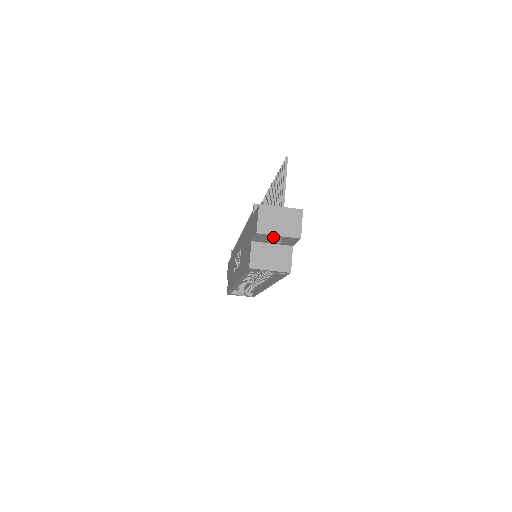
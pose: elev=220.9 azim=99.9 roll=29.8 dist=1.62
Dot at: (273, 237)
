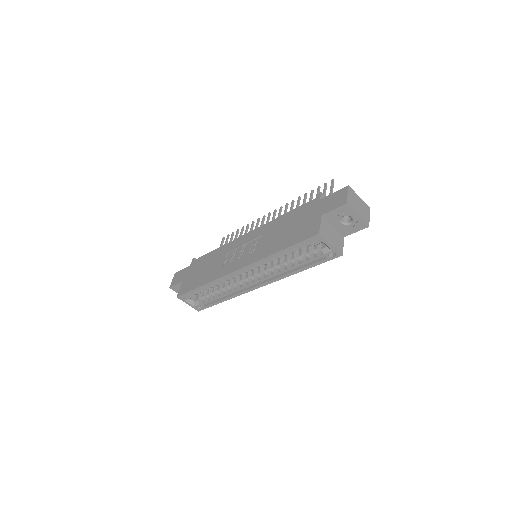
Dot at: (342, 219)
